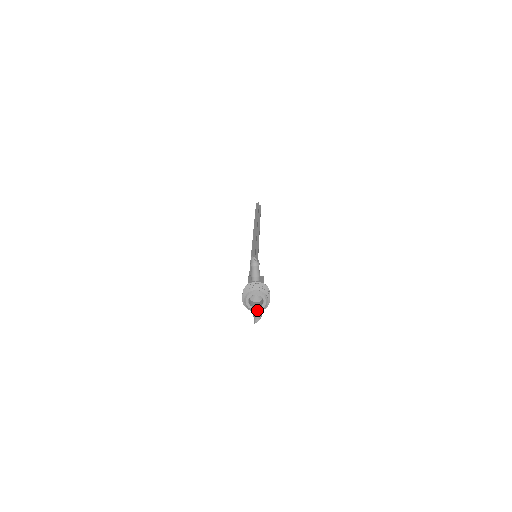
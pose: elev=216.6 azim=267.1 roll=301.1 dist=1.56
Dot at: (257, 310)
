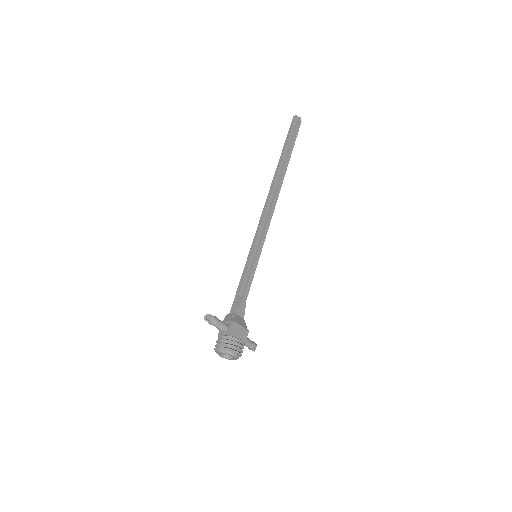
Dot at: occluded
